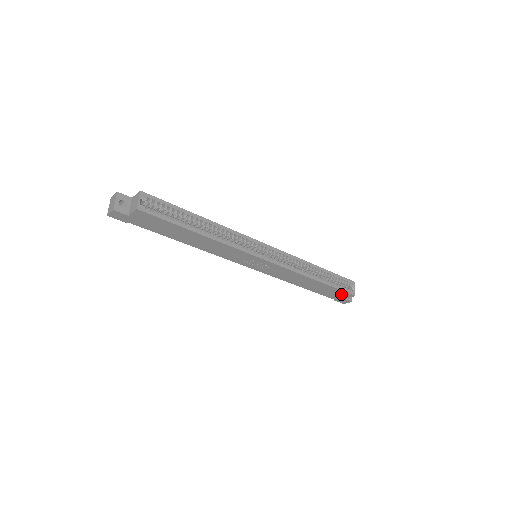
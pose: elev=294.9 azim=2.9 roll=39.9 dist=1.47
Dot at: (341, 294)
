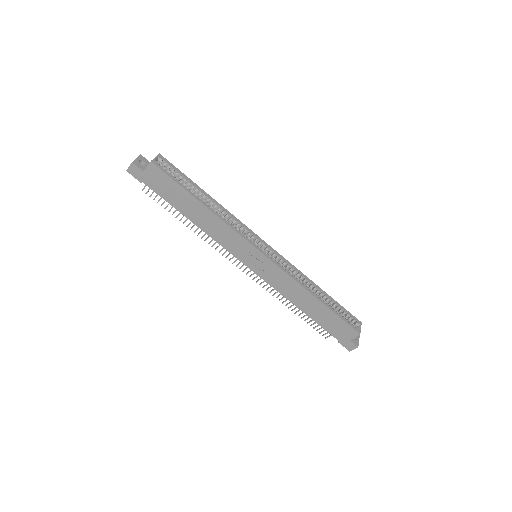
Dot at: (344, 329)
